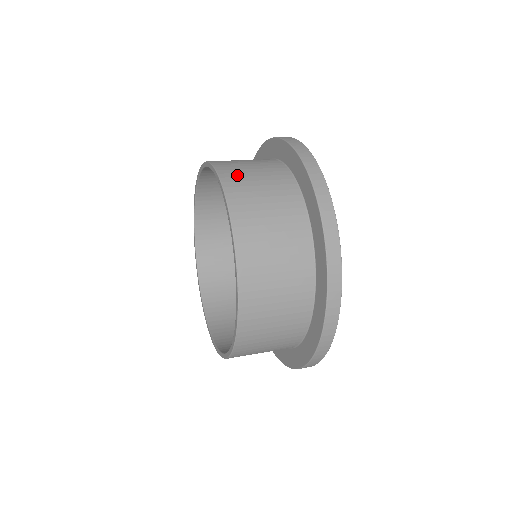
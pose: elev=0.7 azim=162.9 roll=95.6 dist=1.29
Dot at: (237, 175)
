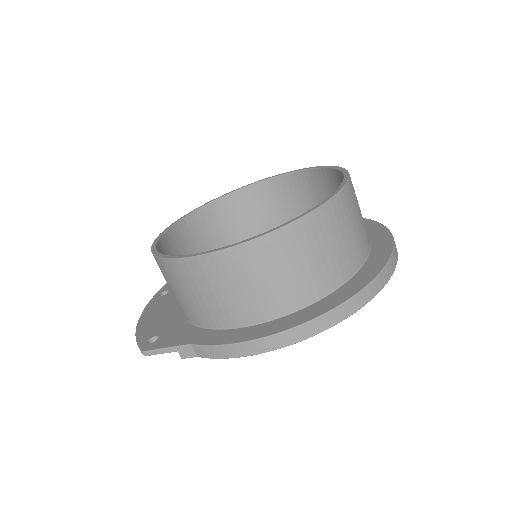
Dot at: occluded
